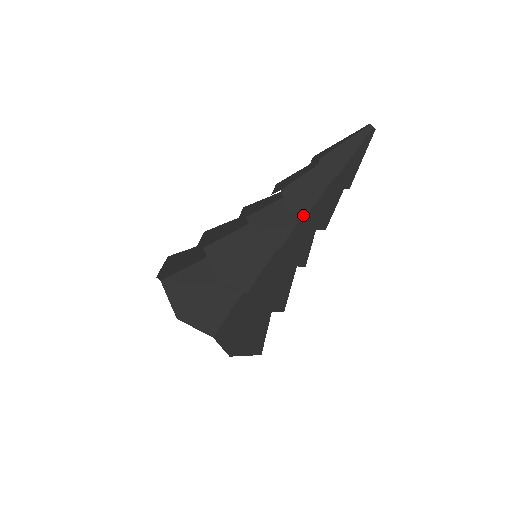
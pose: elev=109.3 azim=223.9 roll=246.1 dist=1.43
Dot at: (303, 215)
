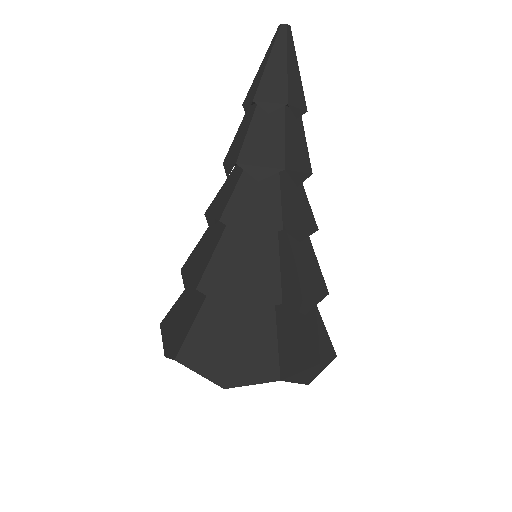
Dot at: (279, 174)
